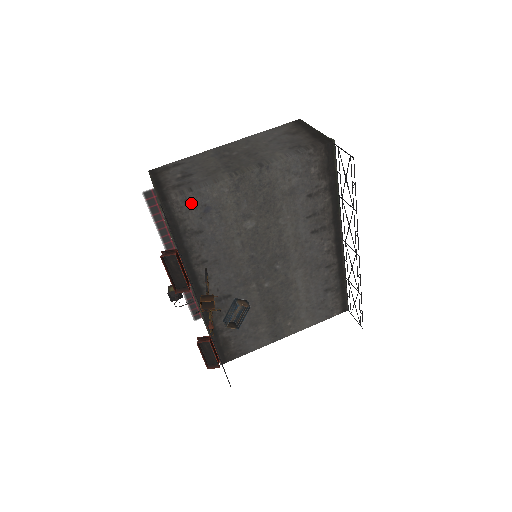
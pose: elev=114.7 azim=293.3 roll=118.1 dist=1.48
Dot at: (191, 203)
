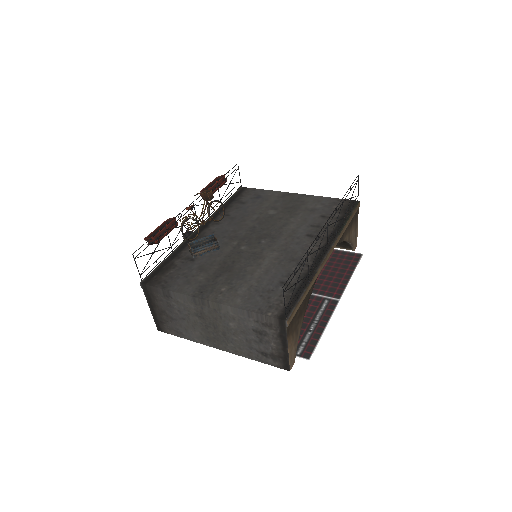
Dot at: (255, 193)
